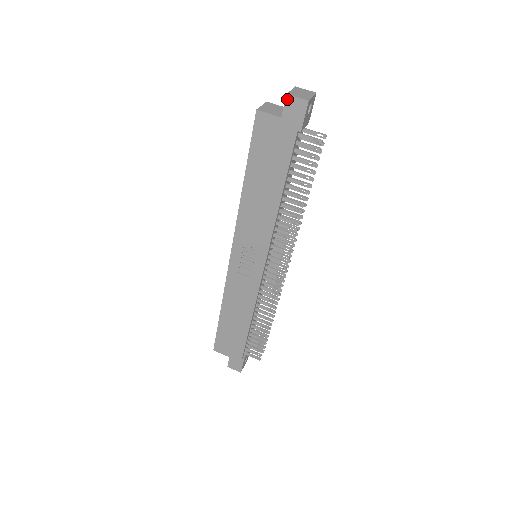
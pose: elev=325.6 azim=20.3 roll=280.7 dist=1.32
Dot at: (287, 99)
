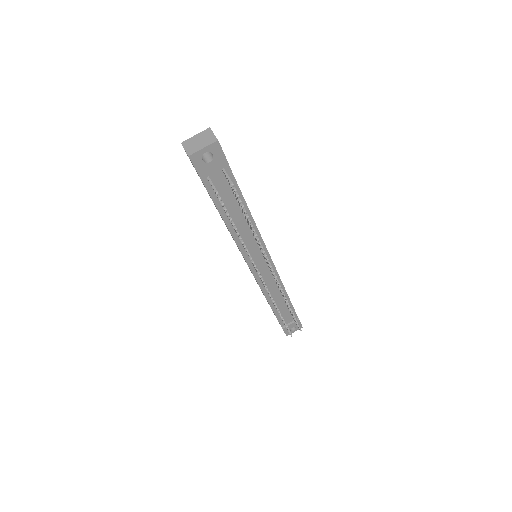
Dot at: (183, 147)
